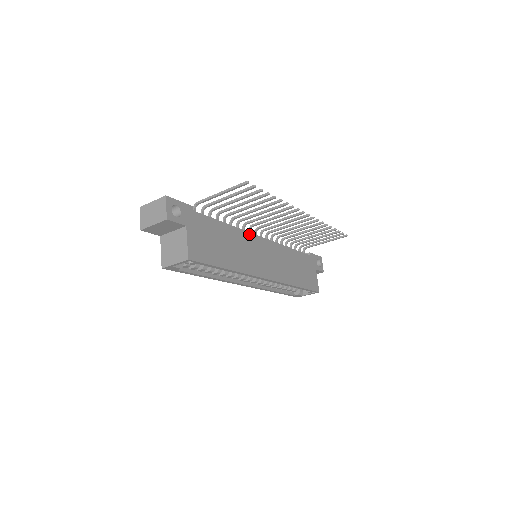
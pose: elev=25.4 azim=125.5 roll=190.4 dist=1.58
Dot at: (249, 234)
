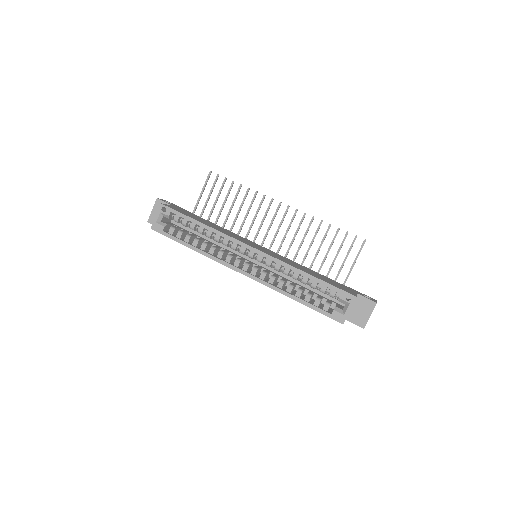
Dot at: occluded
